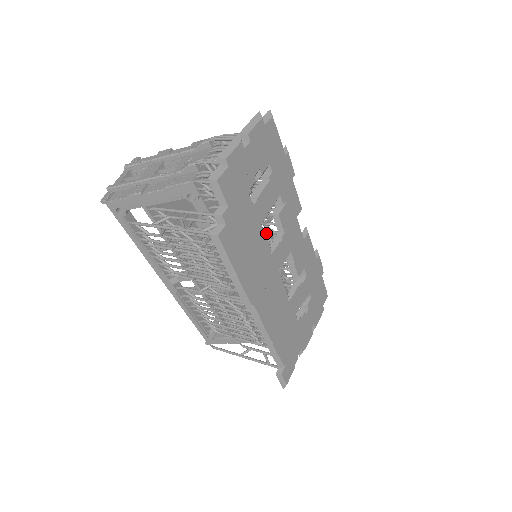
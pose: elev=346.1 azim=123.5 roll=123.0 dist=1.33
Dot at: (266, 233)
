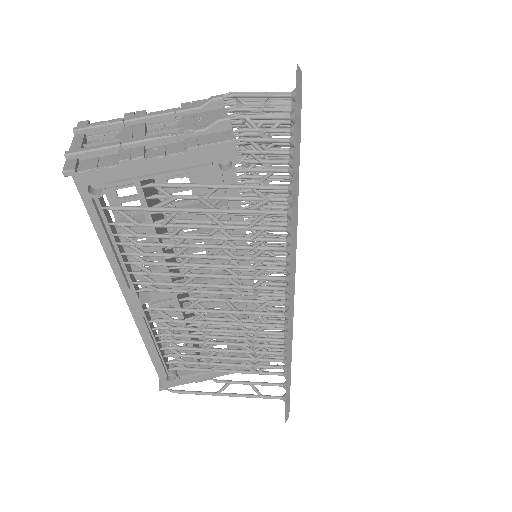
Dot at: occluded
